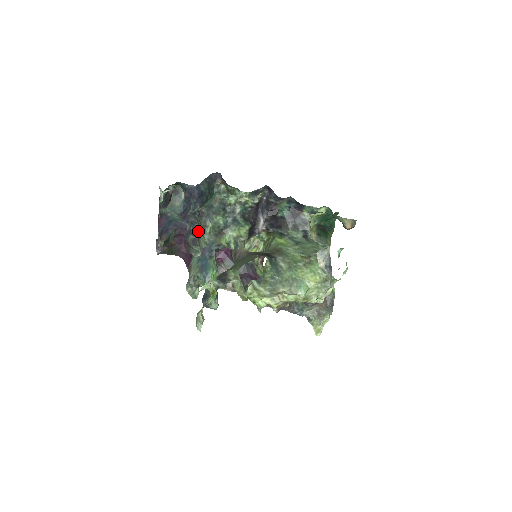
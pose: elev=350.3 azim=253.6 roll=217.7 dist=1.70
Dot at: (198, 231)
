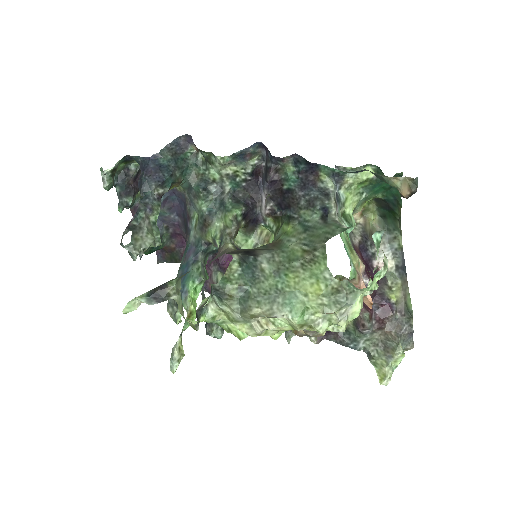
Dot at: (142, 222)
